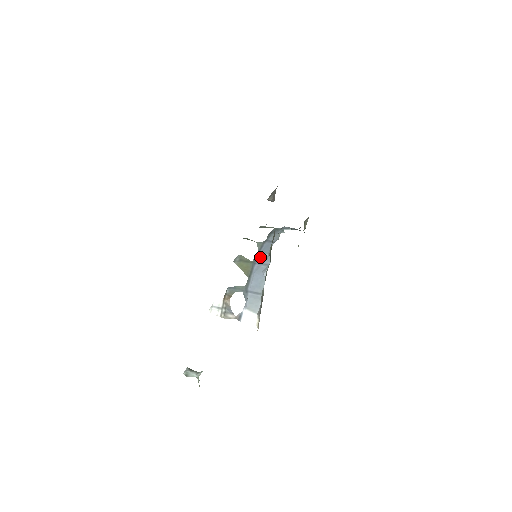
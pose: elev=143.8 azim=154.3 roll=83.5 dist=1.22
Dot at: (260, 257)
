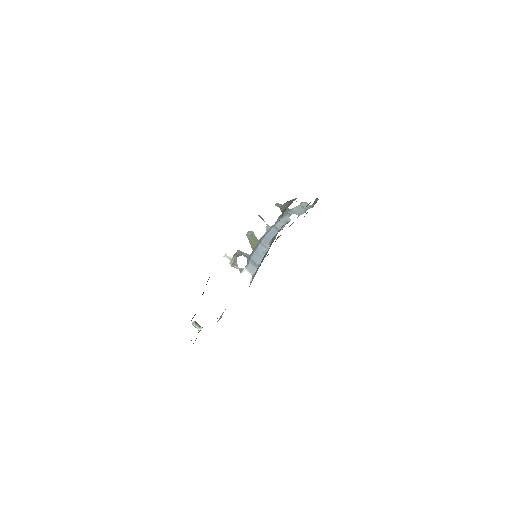
Dot at: (264, 240)
